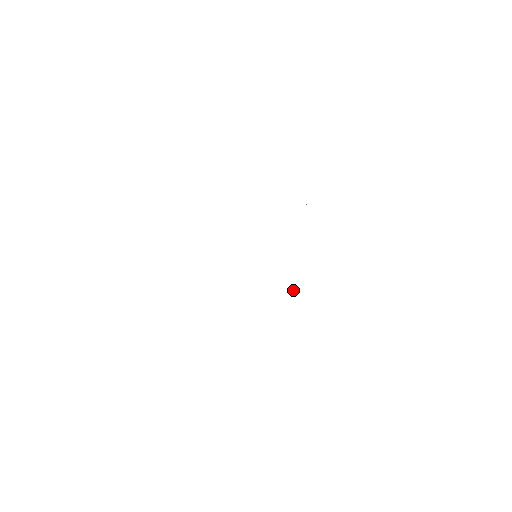
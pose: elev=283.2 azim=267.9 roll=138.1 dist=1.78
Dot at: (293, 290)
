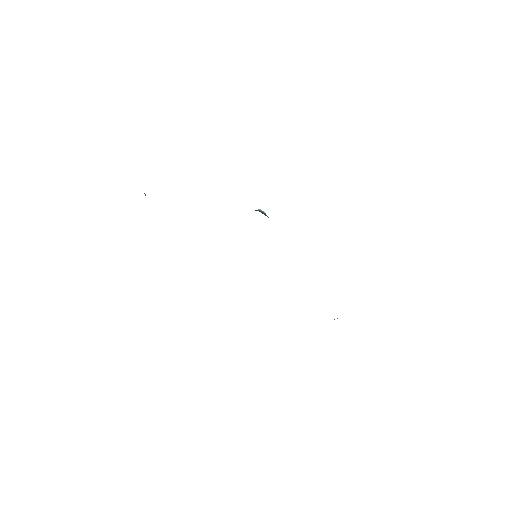
Dot at: occluded
